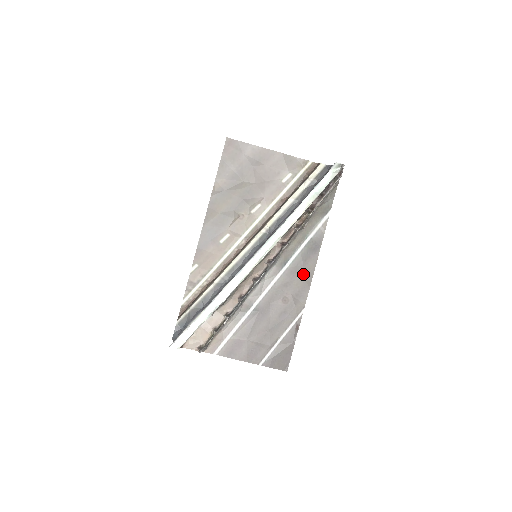
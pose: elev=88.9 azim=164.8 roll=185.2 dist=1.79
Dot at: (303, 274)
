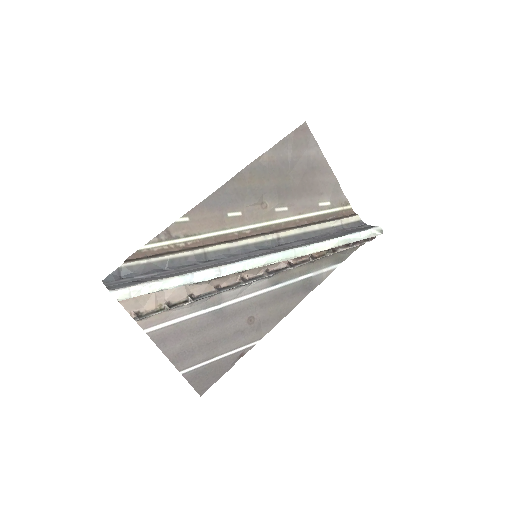
Dot at: (283, 305)
